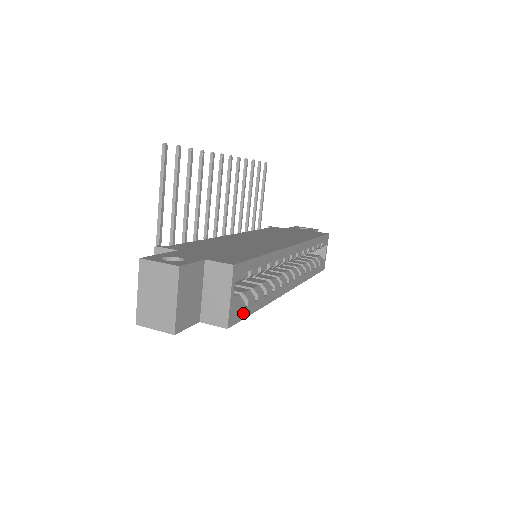
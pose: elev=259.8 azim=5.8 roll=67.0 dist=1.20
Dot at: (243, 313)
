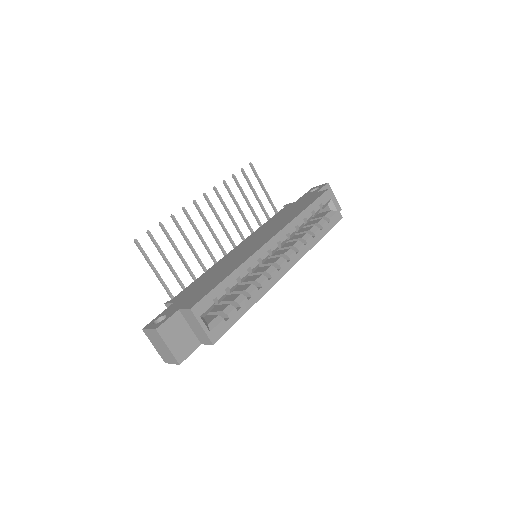
Dot at: (227, 325)
